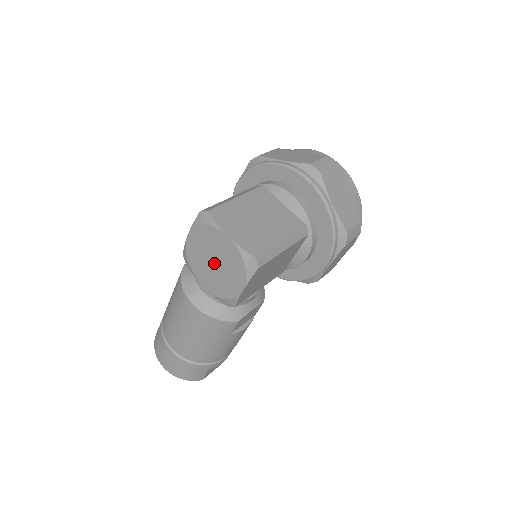
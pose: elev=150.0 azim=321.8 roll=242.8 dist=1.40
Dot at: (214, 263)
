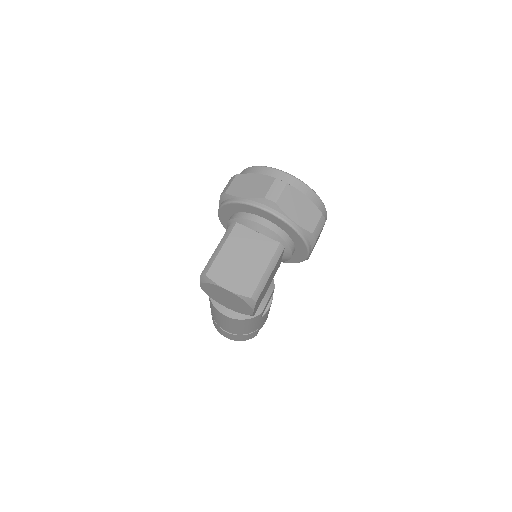
Dot at: (226, 299)
